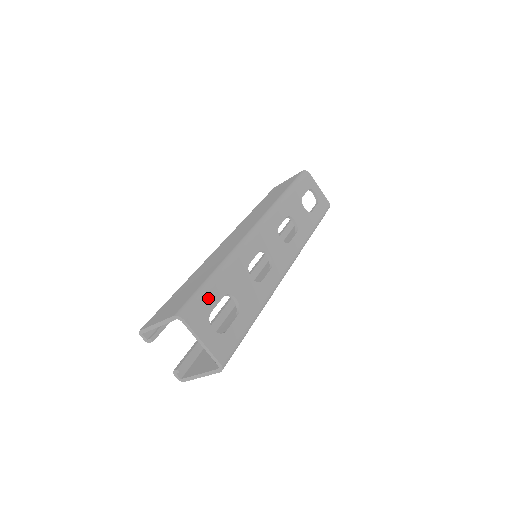
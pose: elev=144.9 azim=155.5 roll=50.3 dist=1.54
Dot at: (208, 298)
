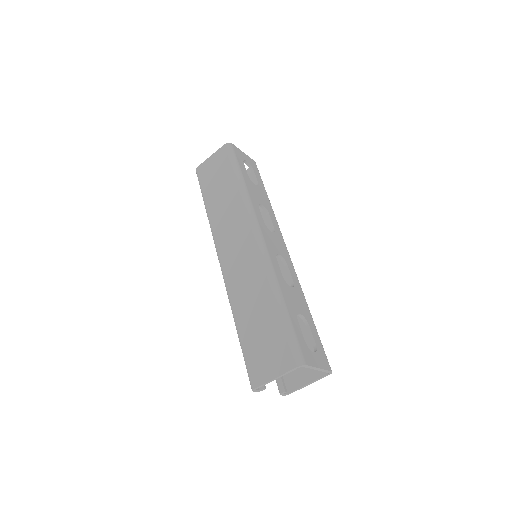
Dot at: (297, 333)
